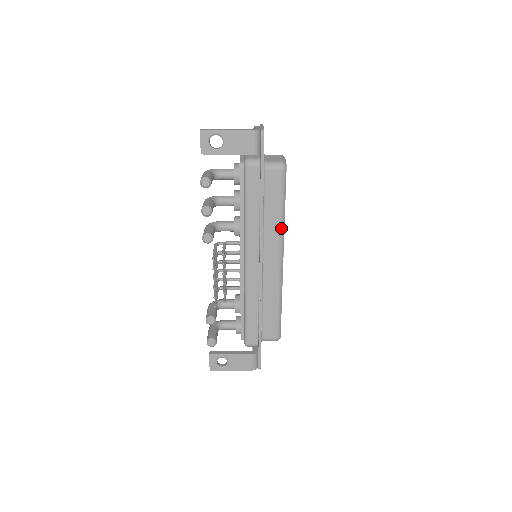
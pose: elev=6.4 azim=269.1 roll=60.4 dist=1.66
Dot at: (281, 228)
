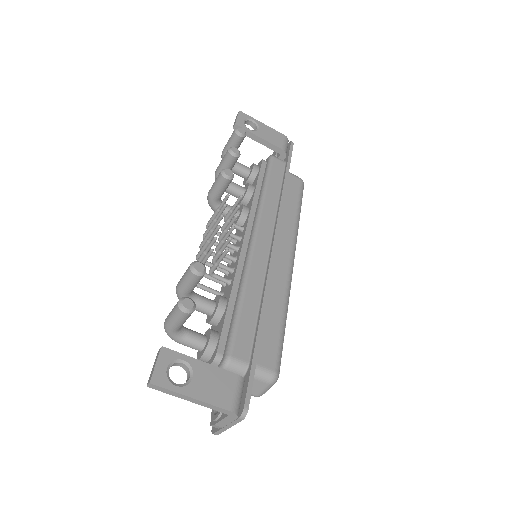
Dot at: (296, 227)
